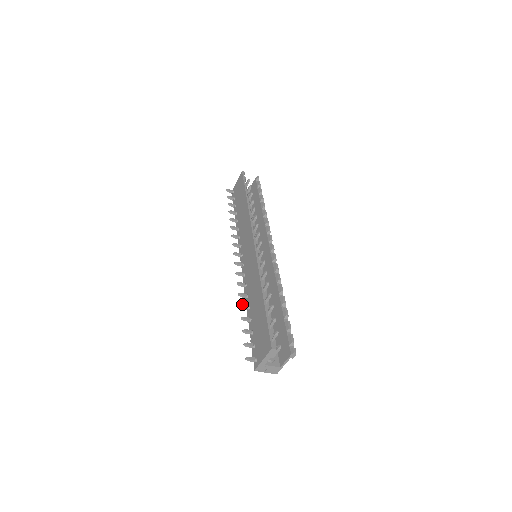
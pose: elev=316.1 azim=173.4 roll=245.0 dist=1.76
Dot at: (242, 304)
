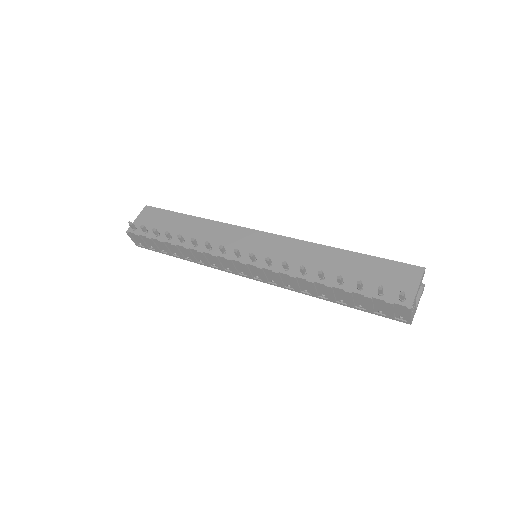
Dot at: (319, 270)
